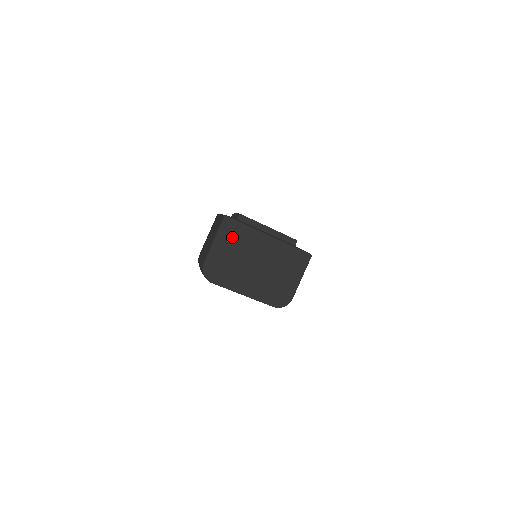
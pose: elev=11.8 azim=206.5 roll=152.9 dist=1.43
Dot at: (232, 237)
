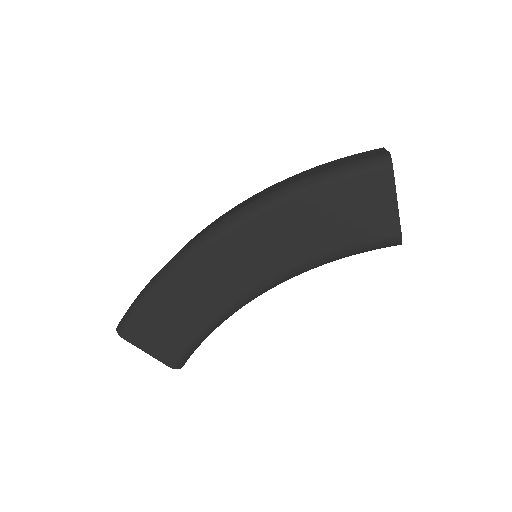
Dot at: occluded
